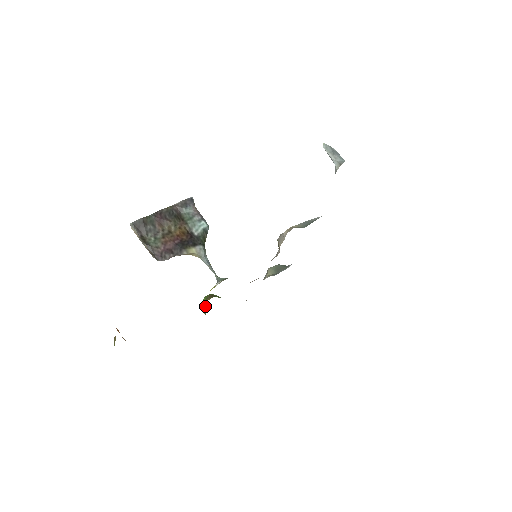
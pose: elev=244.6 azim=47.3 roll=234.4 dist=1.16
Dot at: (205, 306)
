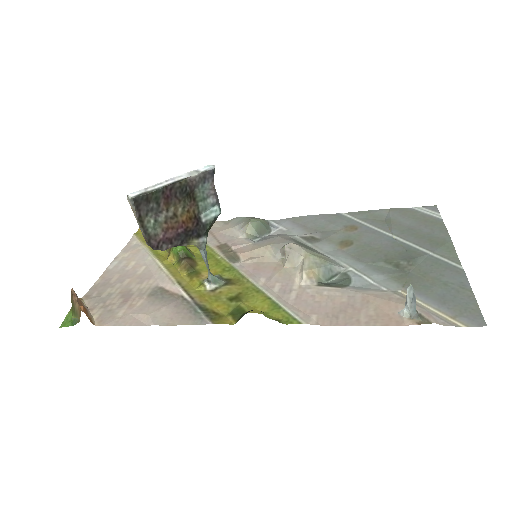
Dot at: (174, 259)
